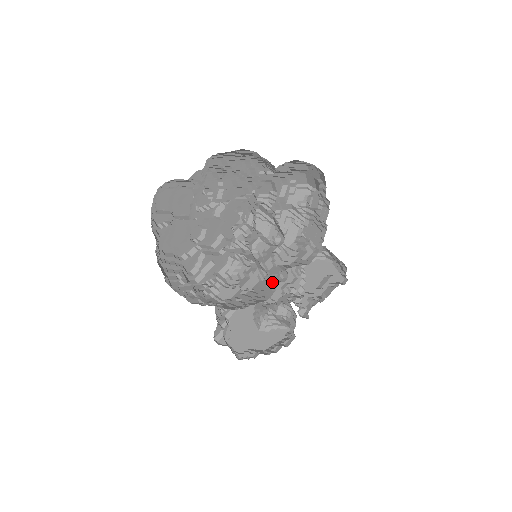
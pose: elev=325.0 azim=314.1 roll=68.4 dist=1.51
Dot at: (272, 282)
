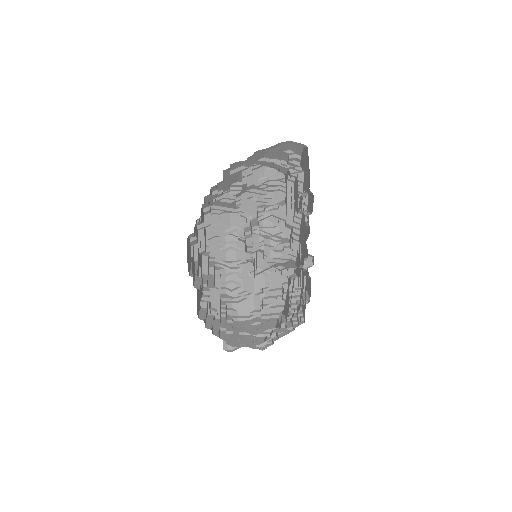
Dot at: (290, 271)
